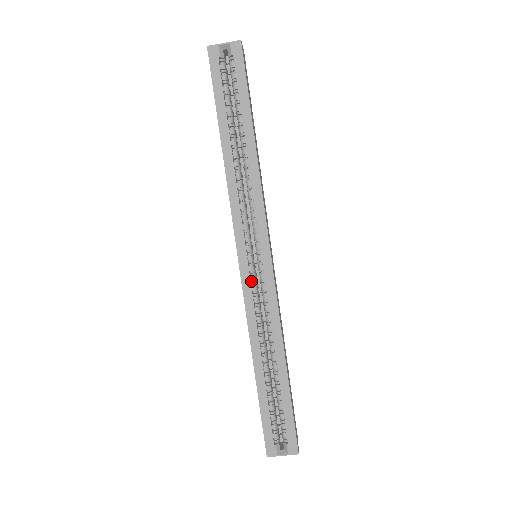
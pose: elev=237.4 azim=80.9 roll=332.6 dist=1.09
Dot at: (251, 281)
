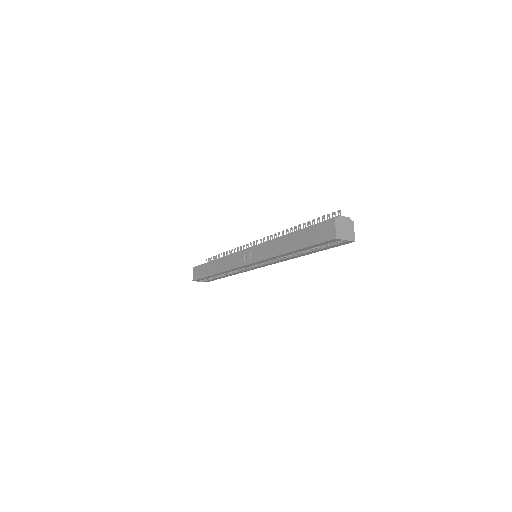
Dot at: occluded
